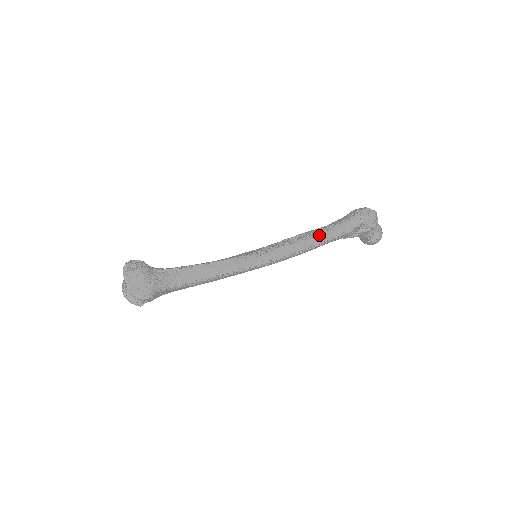
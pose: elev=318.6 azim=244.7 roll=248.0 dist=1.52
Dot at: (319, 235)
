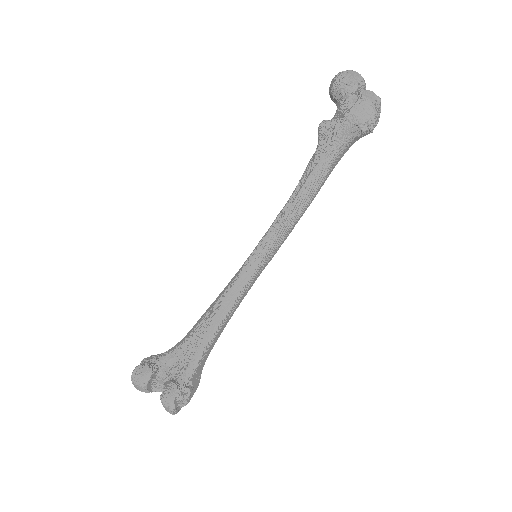
Dot at: occluded
